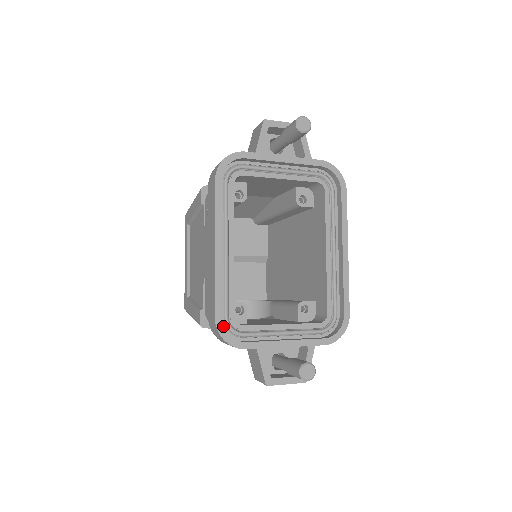
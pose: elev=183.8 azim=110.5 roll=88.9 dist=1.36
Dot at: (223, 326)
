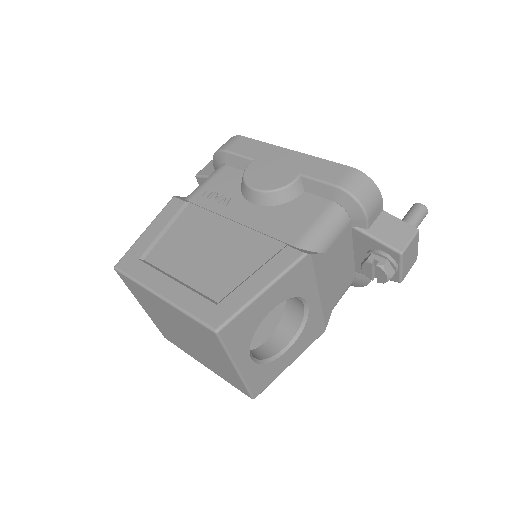
Dot at: occluded
